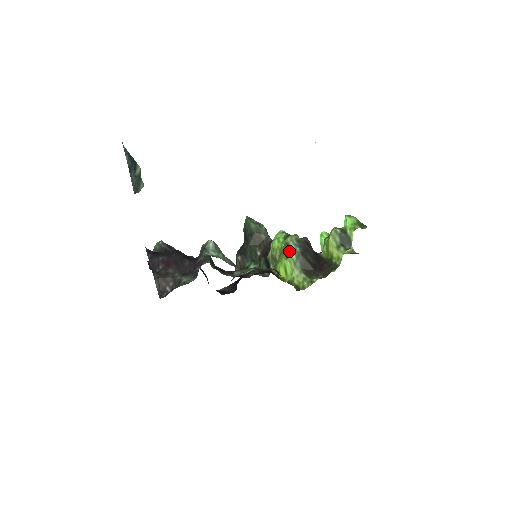
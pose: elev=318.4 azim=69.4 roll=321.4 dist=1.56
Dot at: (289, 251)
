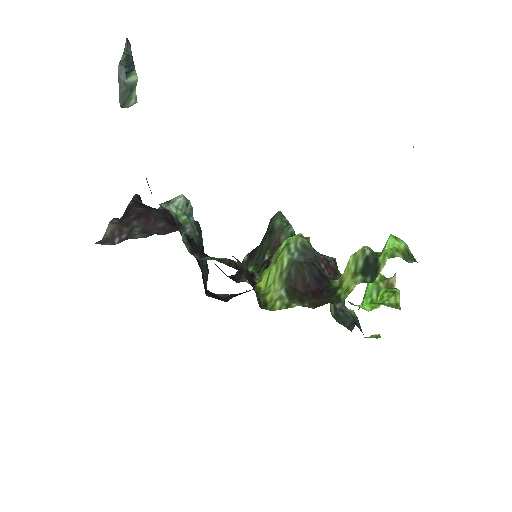
Dot at: (283, 254)
